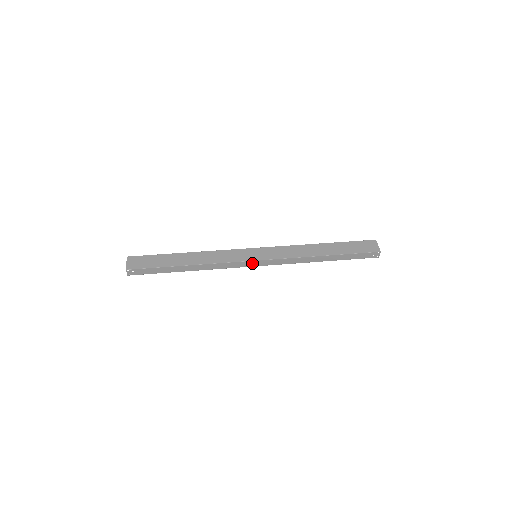
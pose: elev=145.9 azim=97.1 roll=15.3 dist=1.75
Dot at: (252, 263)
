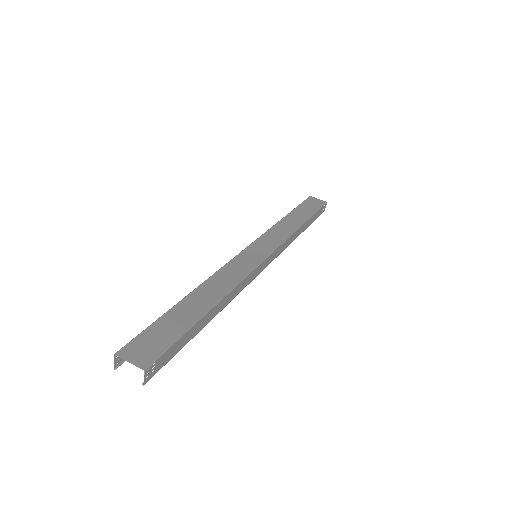
Dot at: (263, 264)
